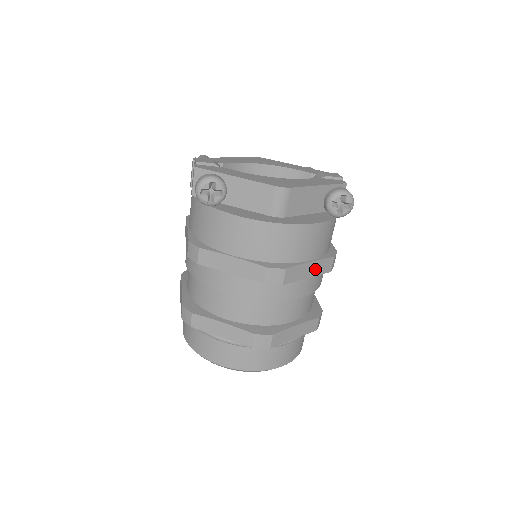
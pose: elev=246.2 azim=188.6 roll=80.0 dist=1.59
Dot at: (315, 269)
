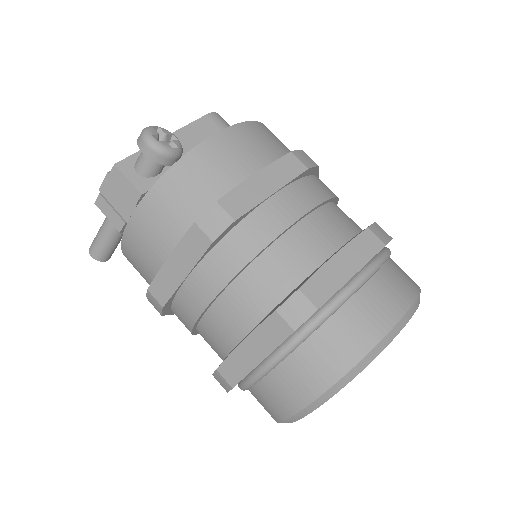
Dot at: occluded
